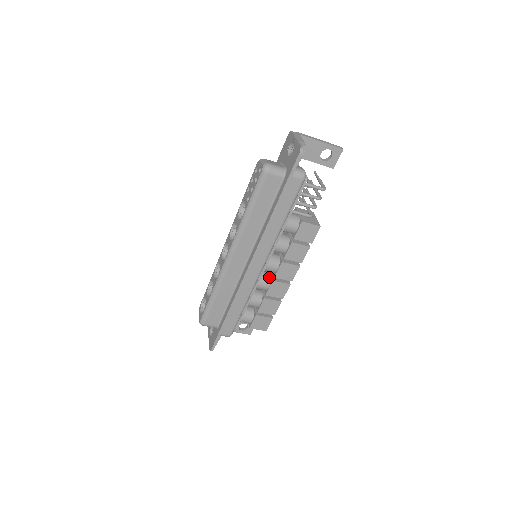
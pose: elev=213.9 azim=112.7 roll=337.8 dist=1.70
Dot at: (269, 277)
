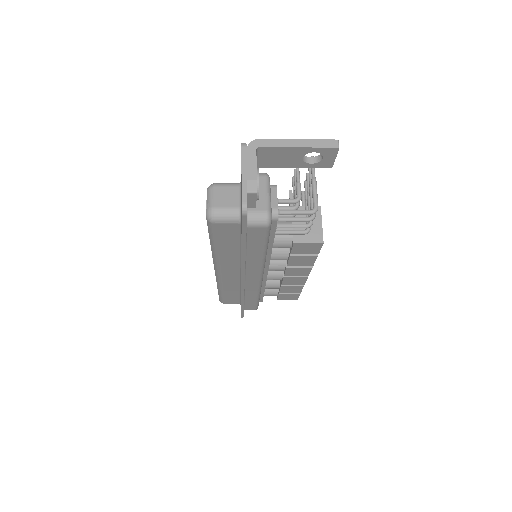
Dot at: occluded
